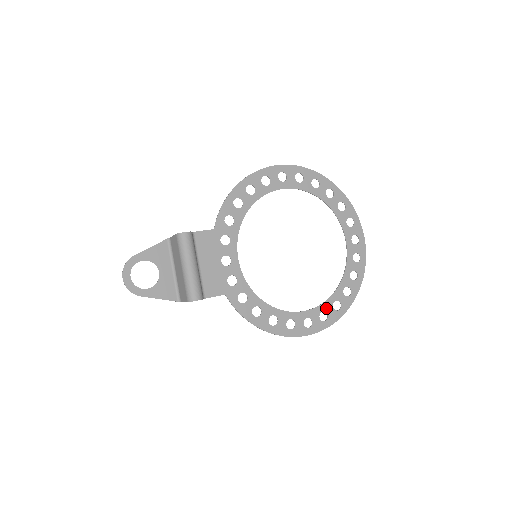
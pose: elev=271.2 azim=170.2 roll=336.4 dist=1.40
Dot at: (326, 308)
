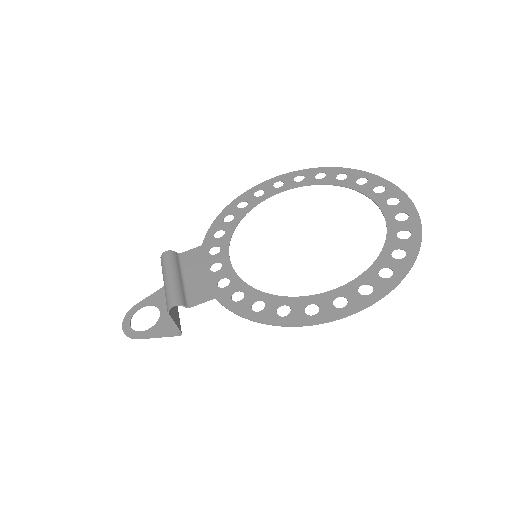
Dot at: (367, 280)
